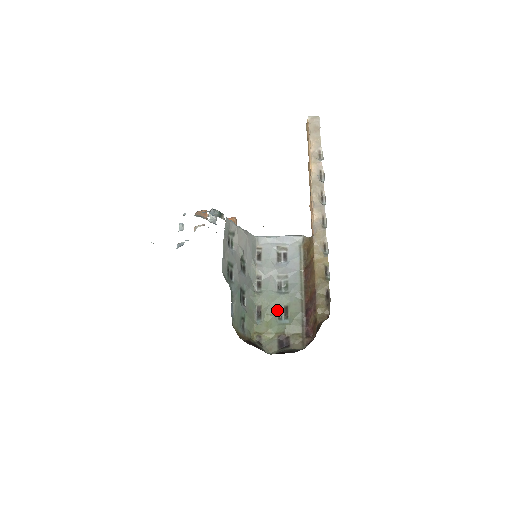
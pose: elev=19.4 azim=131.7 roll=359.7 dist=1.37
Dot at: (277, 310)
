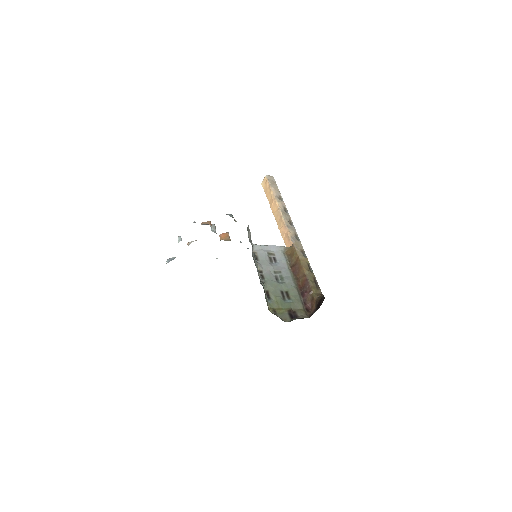
Dot at: (281, 294)
